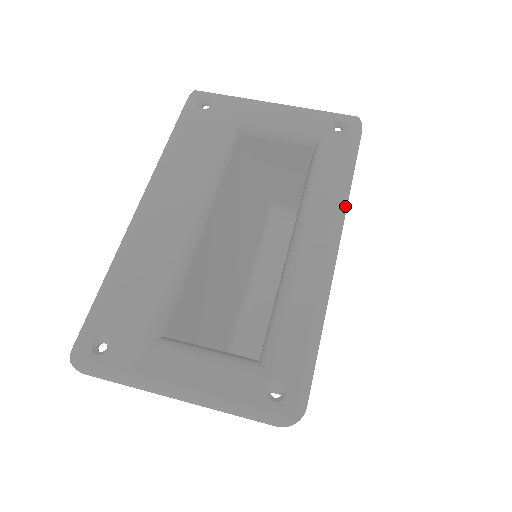
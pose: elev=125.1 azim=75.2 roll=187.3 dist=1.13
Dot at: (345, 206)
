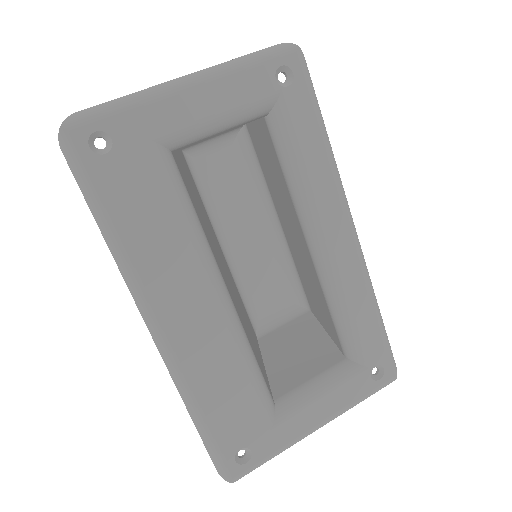
Dot at: (341, 182)
